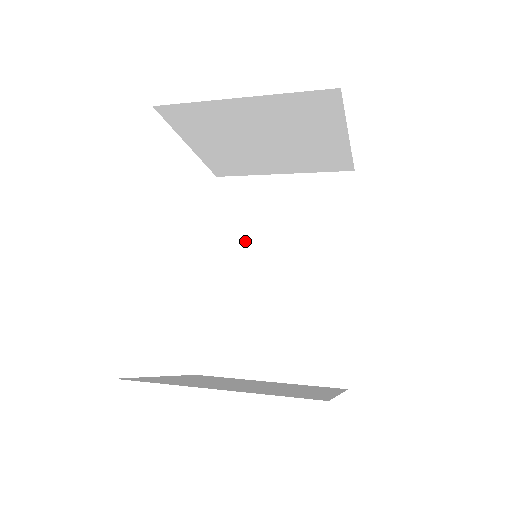
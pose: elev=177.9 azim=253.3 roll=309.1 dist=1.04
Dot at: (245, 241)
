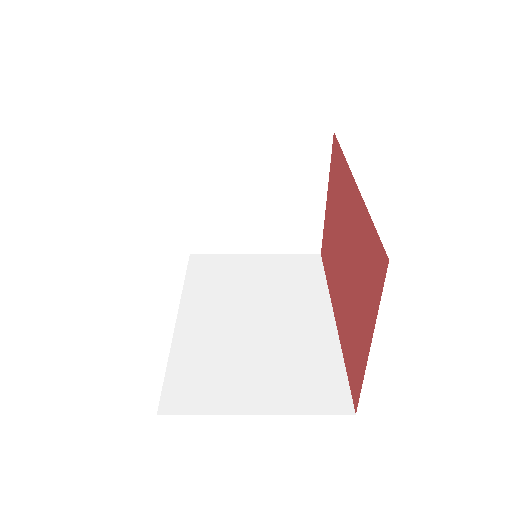
Dot at: (221, 295)
